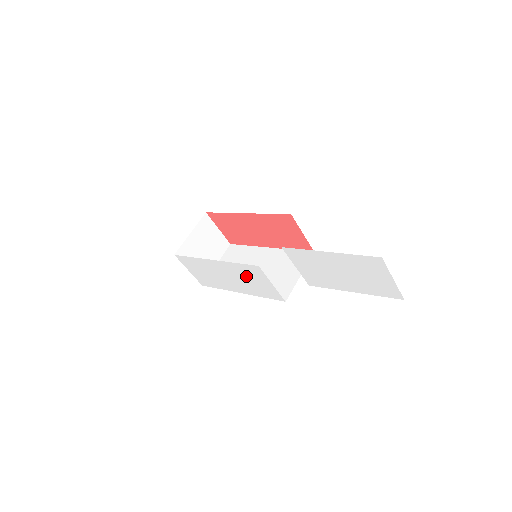
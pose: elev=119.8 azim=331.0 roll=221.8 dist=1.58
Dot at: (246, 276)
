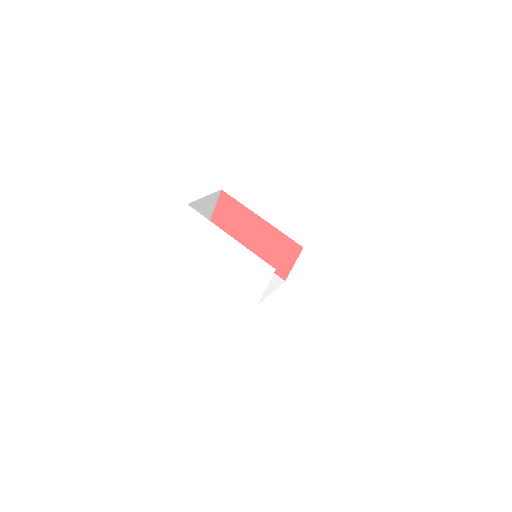
Dot at: (247, 267)
